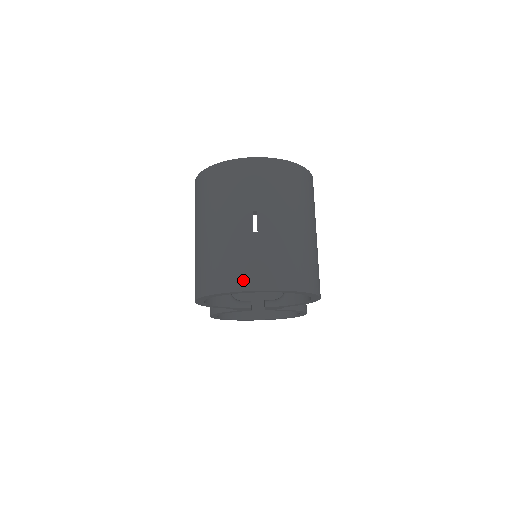
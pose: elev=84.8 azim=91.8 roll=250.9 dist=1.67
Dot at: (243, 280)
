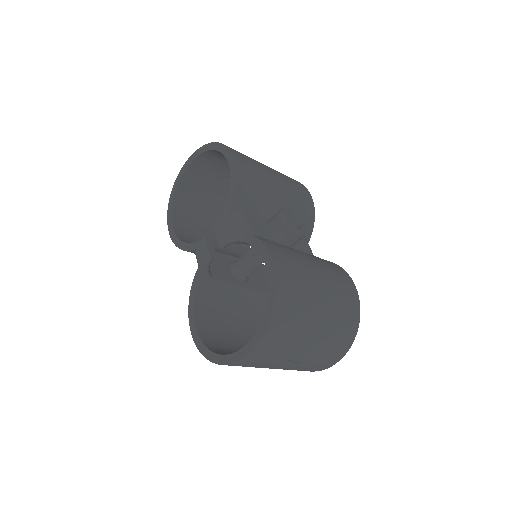
Dot at: (319, 369)
